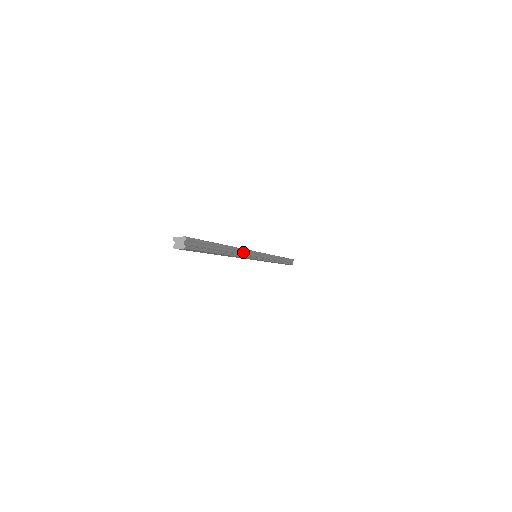
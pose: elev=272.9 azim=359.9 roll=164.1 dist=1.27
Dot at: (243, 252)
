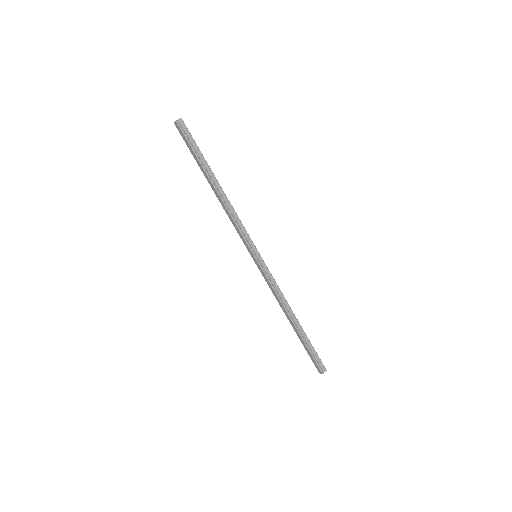
Dot at: (236, 217)
